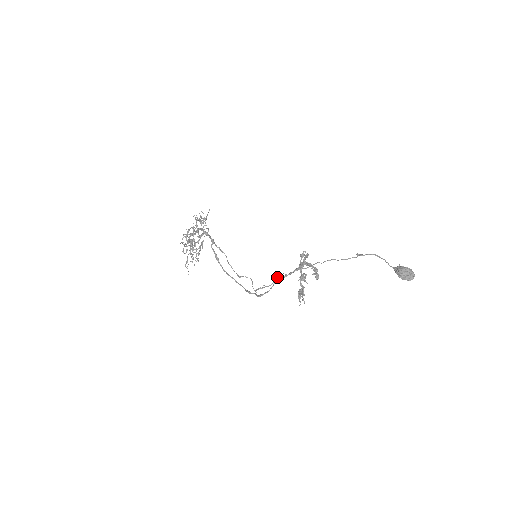
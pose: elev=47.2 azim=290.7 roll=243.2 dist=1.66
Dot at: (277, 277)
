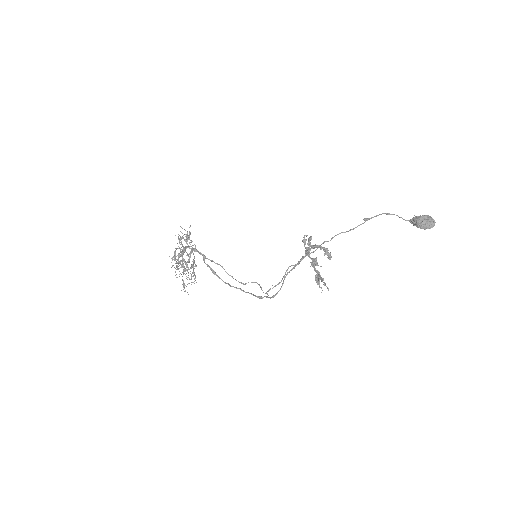
Dot at: occluded
